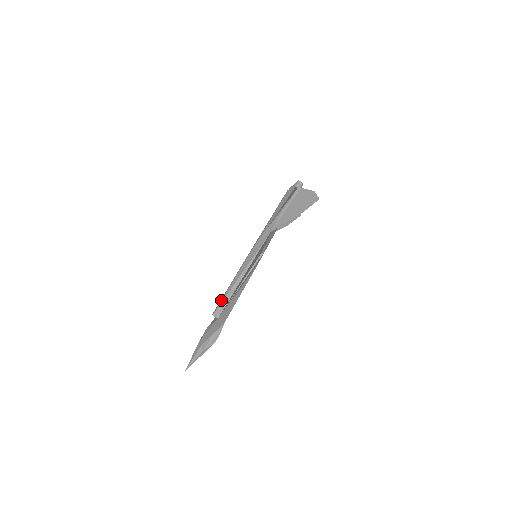
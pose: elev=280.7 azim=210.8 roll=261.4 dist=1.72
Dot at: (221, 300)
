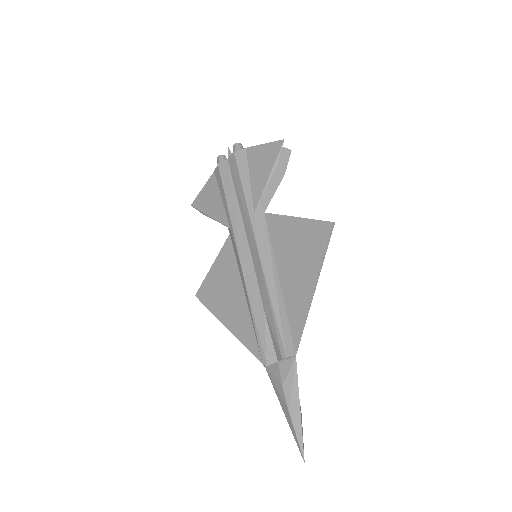
Dot at: (278, 331)
